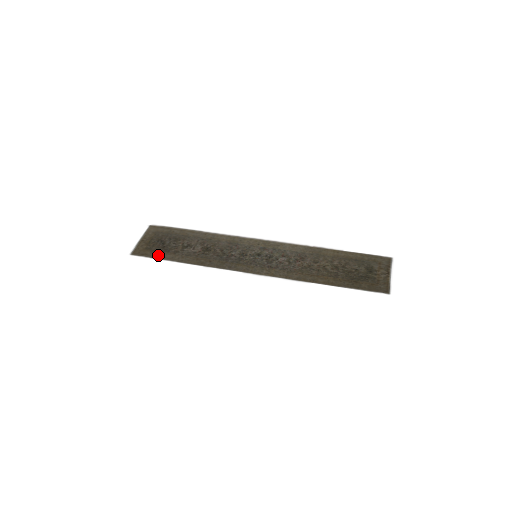
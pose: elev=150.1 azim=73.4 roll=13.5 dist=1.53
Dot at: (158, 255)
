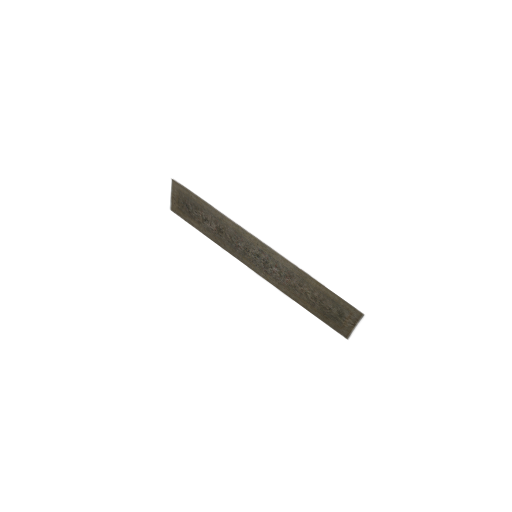
Dot at: (188, 220)
